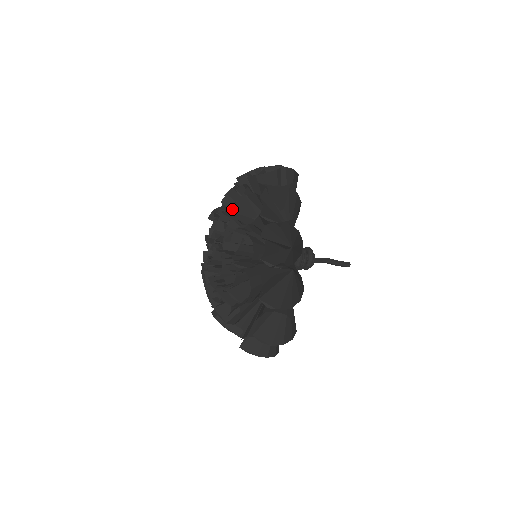
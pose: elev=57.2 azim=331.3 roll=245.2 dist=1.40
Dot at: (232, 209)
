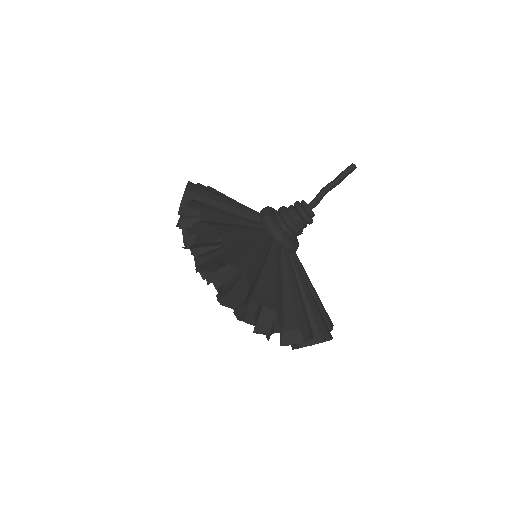
Dot at: occluded
